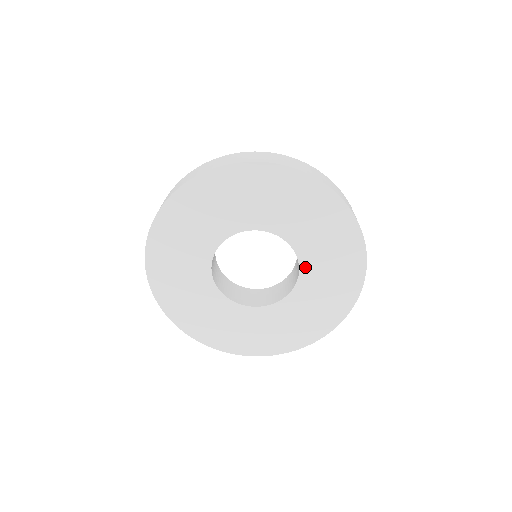
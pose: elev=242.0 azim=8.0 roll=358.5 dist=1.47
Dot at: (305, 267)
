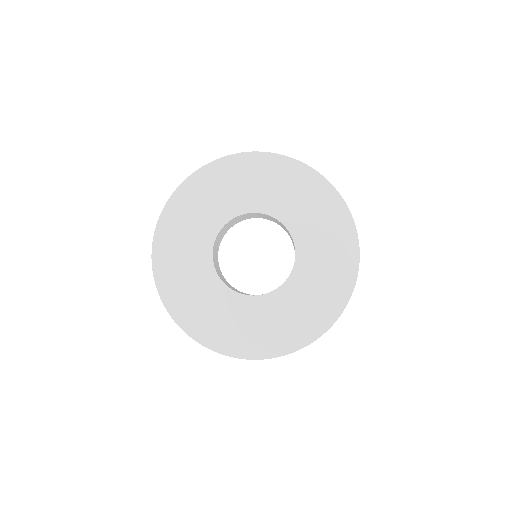
Dot at: (281, 293)
